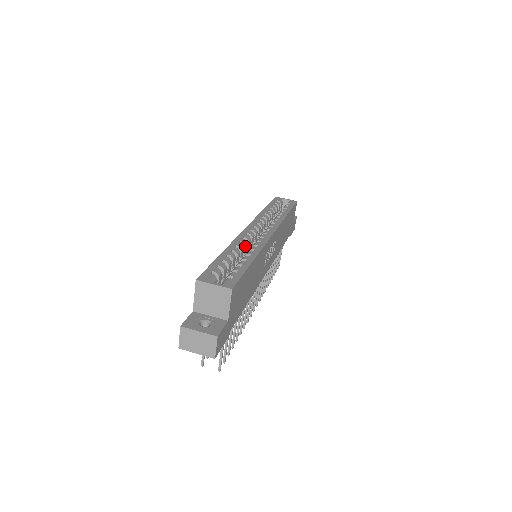
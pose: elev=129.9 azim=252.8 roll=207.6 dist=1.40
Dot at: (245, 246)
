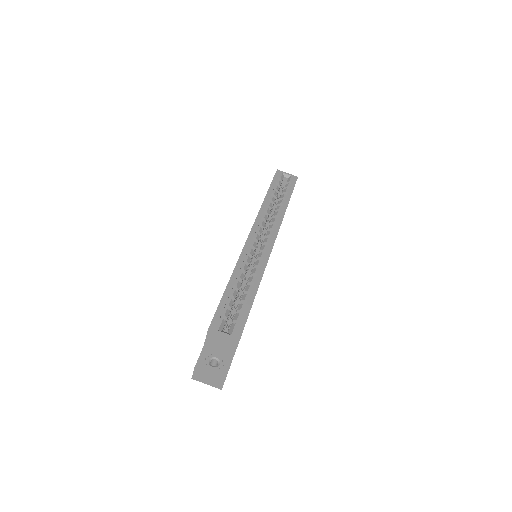
Dot at: (248, 264)
